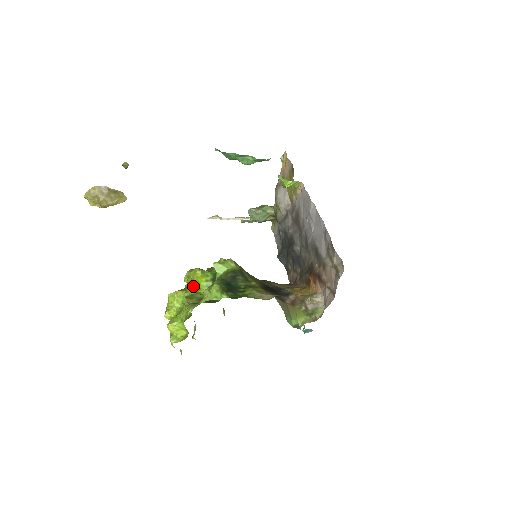
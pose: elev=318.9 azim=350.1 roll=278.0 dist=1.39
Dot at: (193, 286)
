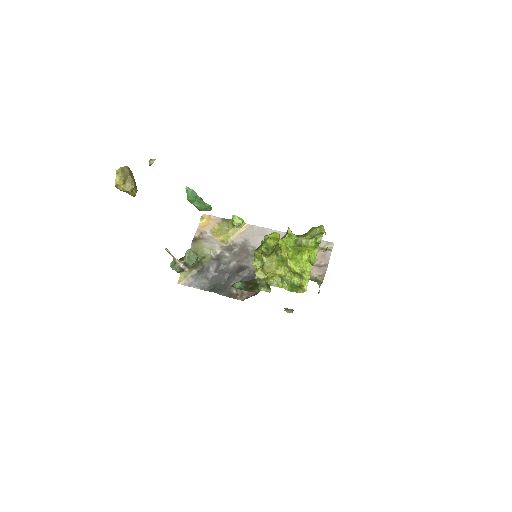
Dot at: occluded
